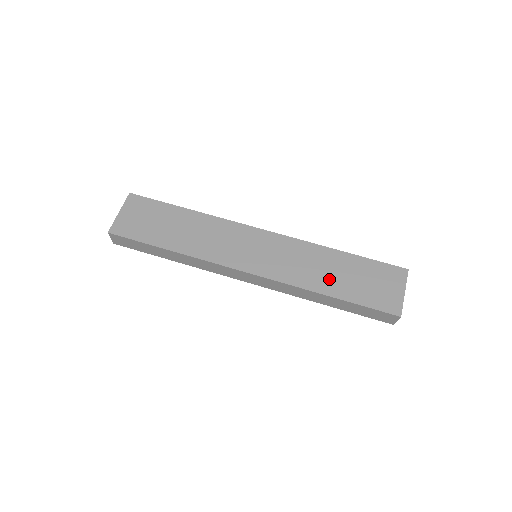
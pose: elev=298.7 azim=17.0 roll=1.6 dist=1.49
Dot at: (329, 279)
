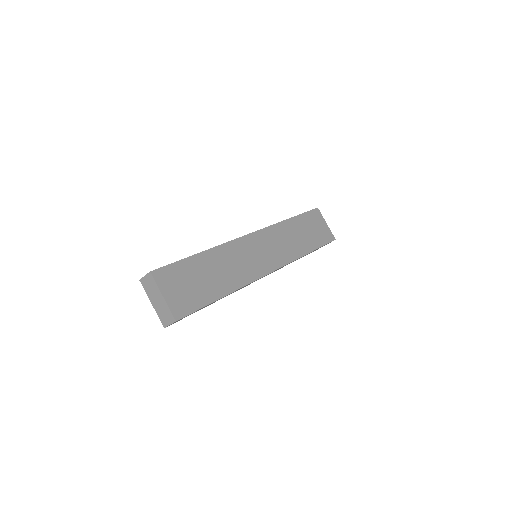
Dot at: (301, 242)
